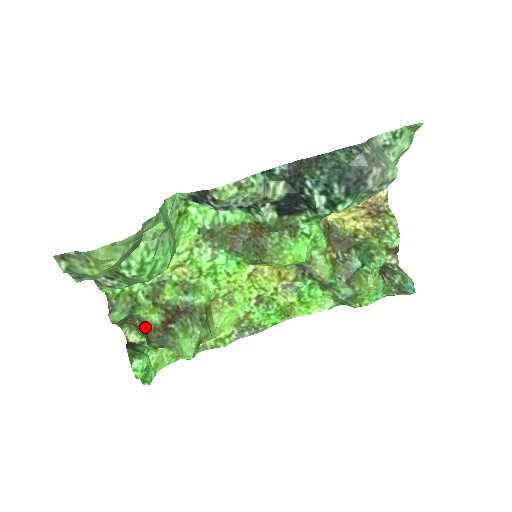
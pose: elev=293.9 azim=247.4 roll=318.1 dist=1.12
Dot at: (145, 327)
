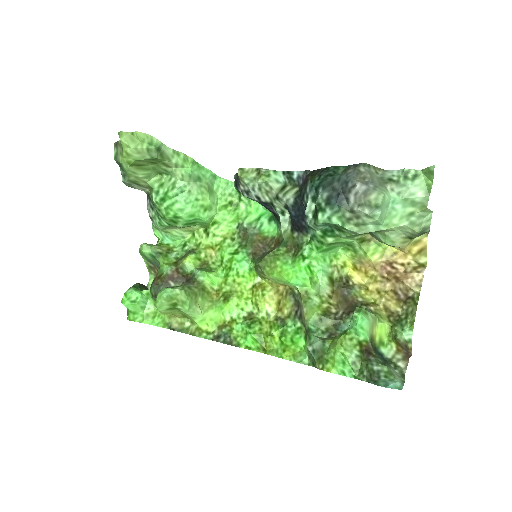
Dot at: (157, 274)
